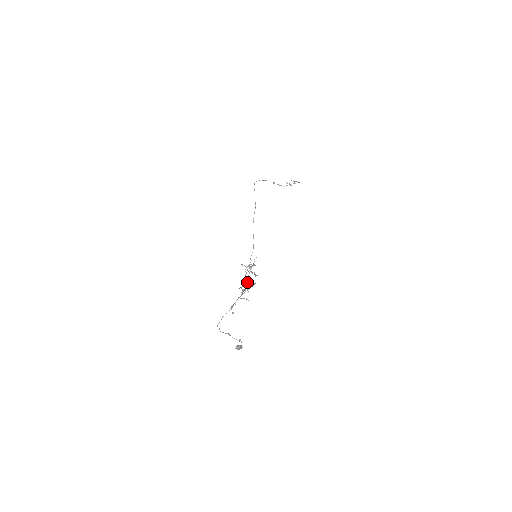
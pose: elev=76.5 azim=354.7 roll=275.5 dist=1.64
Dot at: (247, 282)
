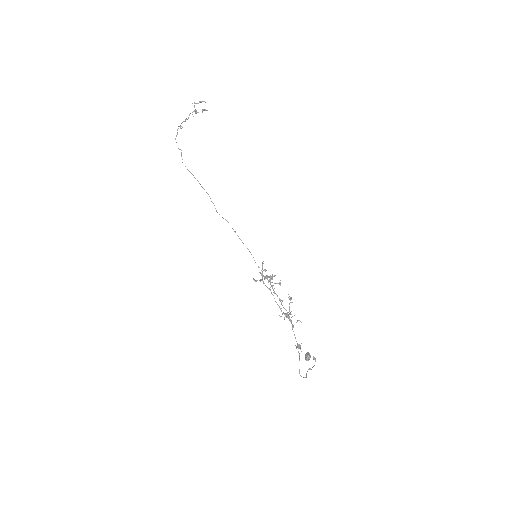
Dot at: (279, 299)
